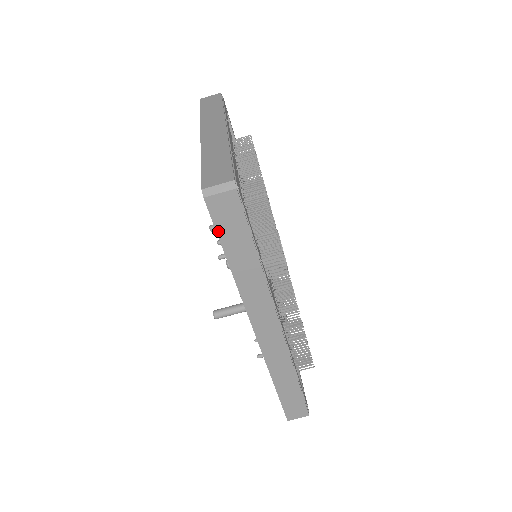
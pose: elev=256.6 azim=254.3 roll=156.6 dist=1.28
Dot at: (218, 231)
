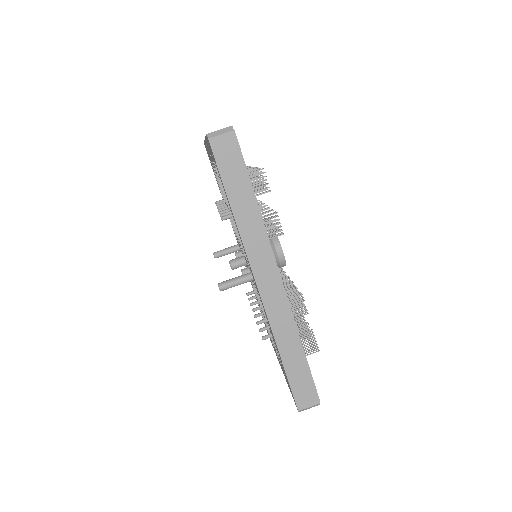
Dot at: (220, 171)
